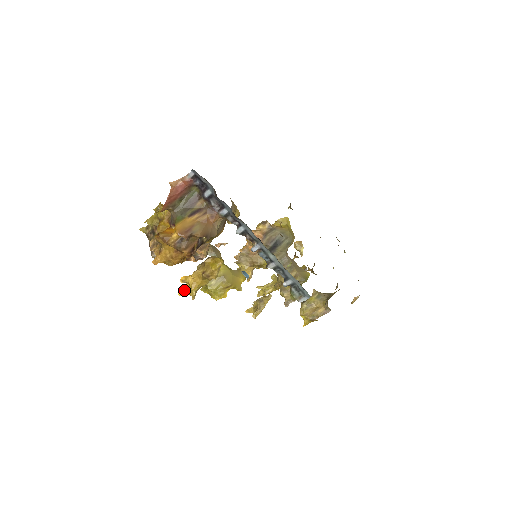
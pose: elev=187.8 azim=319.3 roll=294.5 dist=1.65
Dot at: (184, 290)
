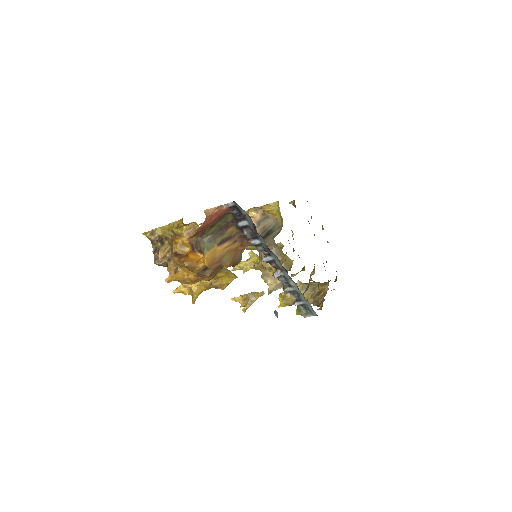
Dot at: (181, 290)
